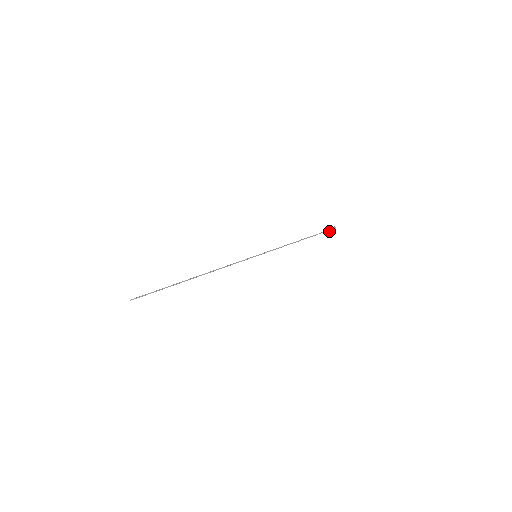
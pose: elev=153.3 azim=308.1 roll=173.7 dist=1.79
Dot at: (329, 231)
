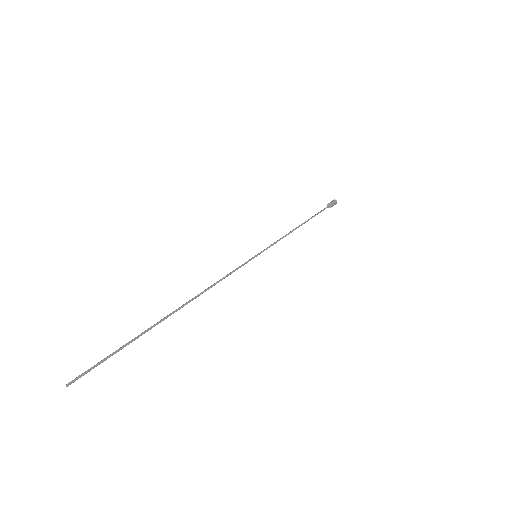
Dot at: (330, 205)
